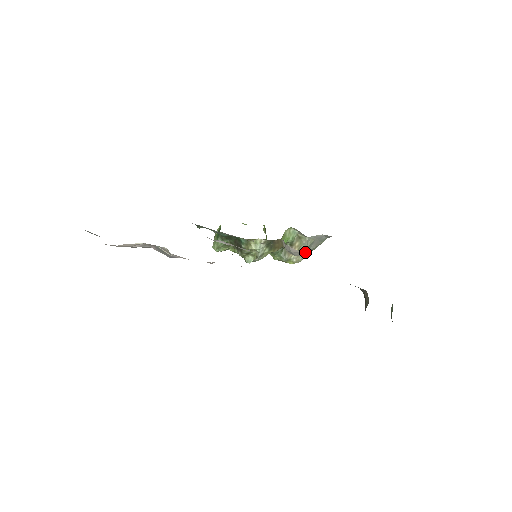
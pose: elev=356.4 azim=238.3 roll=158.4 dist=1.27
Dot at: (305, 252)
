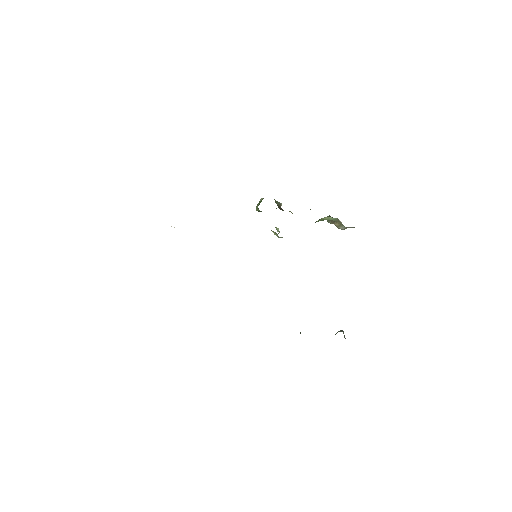
Dot at: occluded
